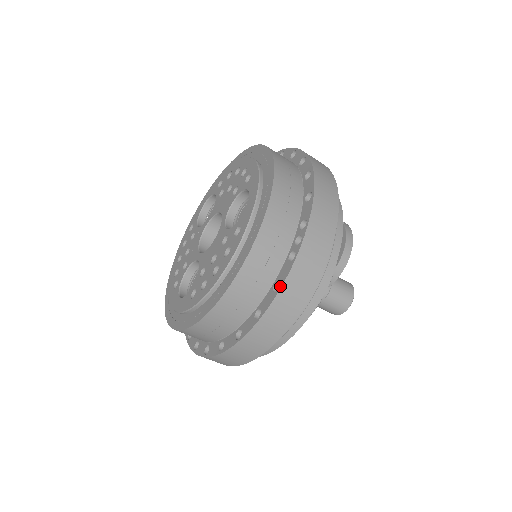
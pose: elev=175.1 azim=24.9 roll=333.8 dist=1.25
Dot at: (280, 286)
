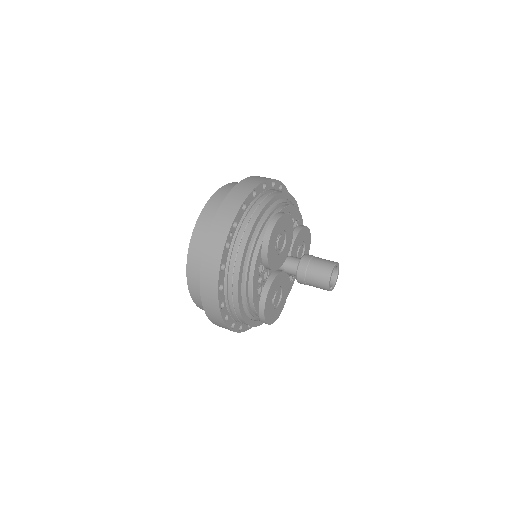
Dot at: (202, 260)
